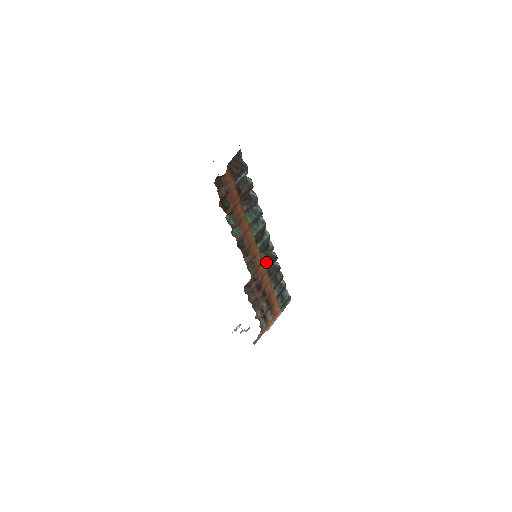
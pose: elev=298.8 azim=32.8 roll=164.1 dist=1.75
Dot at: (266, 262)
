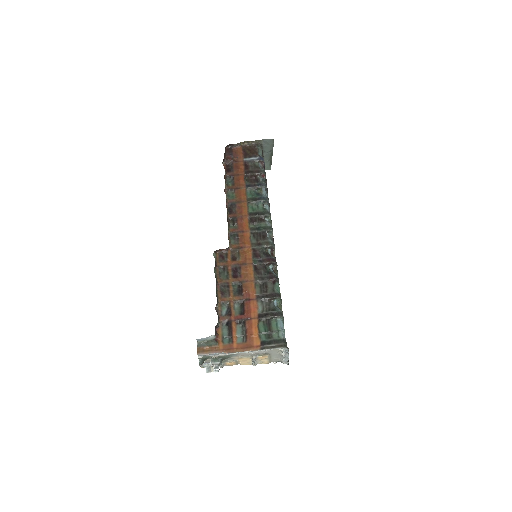
Dot at: (256, 251)
